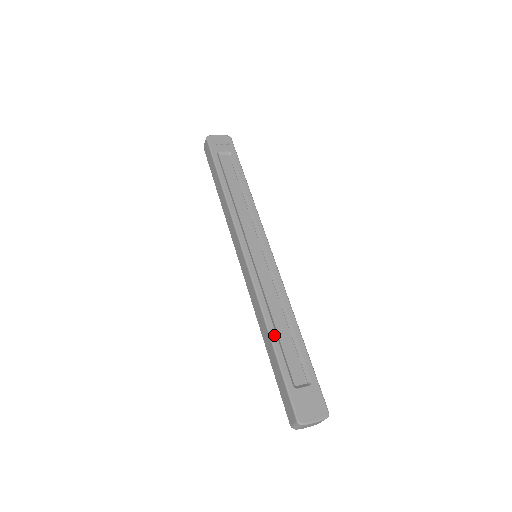
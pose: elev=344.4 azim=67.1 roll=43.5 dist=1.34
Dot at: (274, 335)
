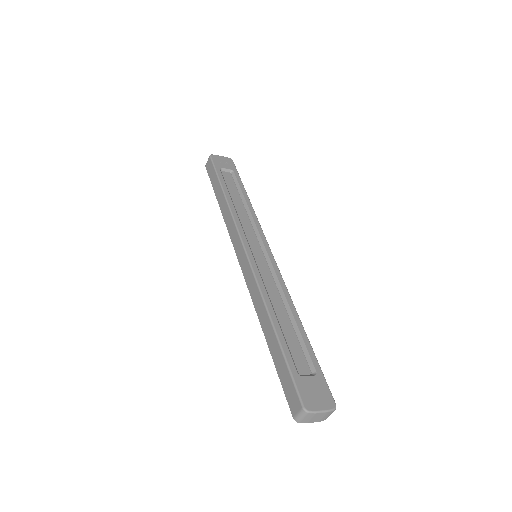
Dot at: (276, 323)
